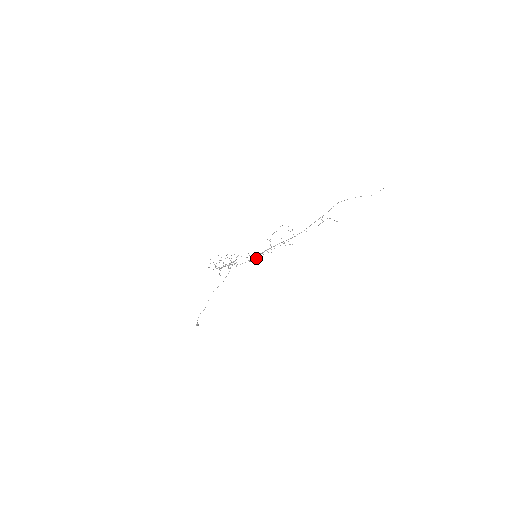
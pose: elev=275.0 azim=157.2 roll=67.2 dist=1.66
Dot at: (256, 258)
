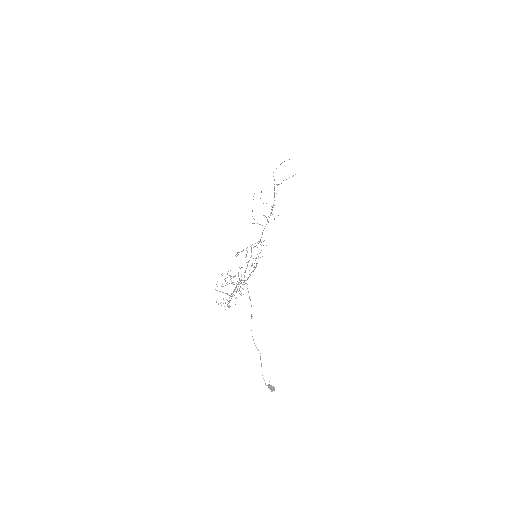
Dot at: (257, 263)
